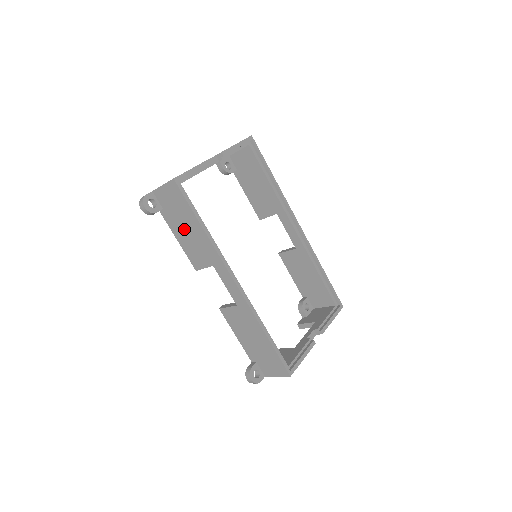
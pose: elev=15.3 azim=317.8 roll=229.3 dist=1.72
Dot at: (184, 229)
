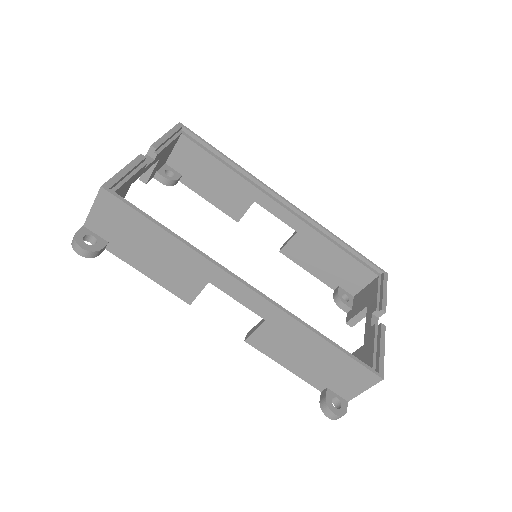
Dot at: (148, 253)
